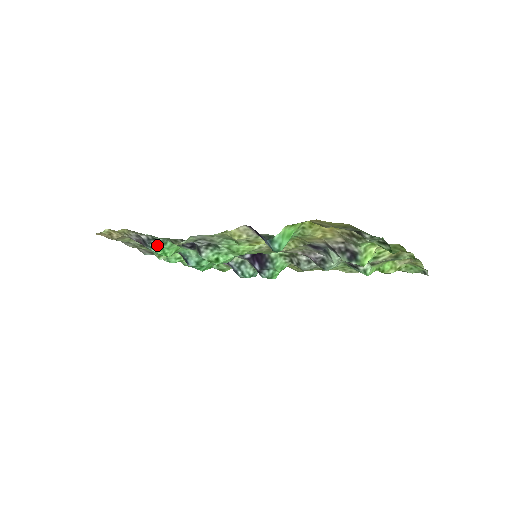
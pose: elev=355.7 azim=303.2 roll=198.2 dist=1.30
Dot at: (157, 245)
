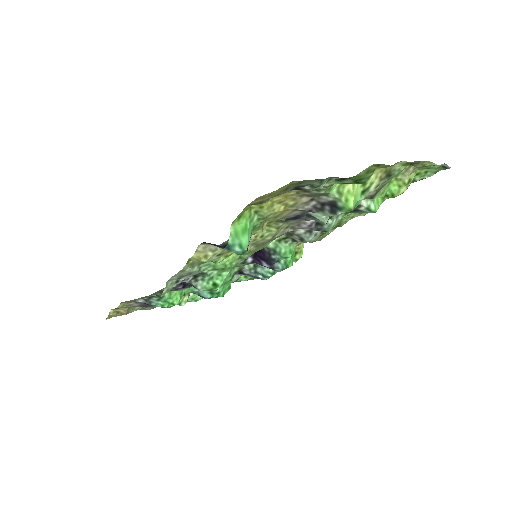
Dot at: (157, 301)
